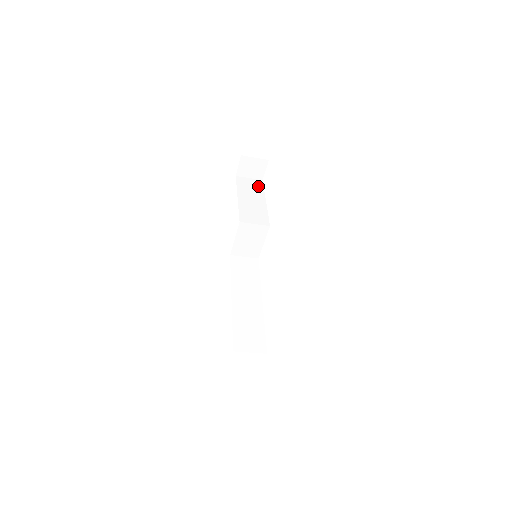
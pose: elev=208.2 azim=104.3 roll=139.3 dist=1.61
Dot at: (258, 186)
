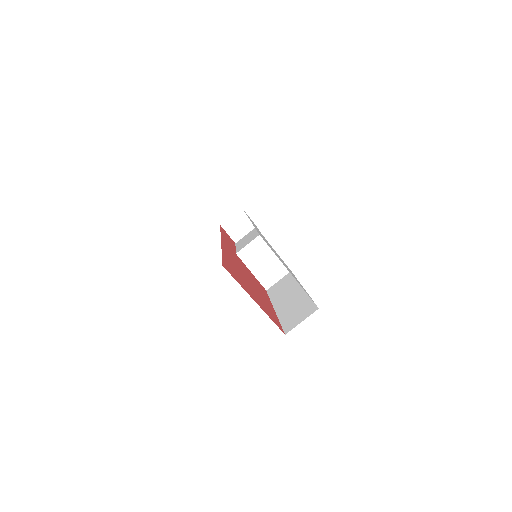
Dot at: occluded
